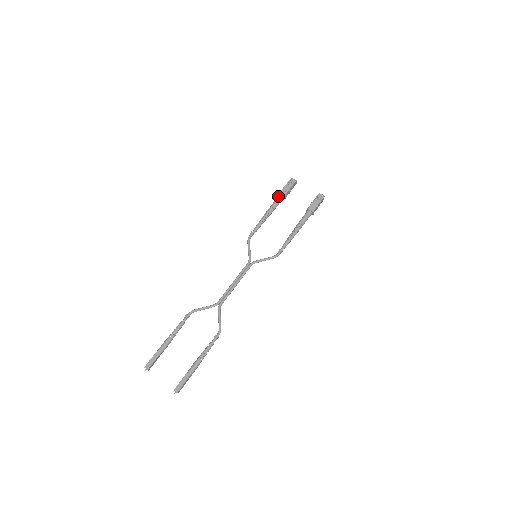
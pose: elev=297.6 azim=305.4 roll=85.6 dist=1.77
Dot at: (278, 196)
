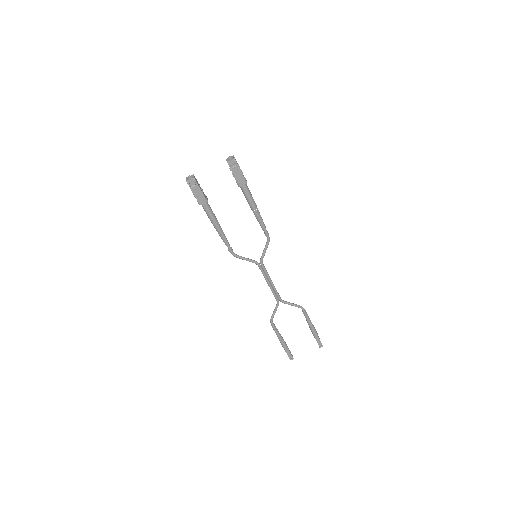
Dot at: occluded
